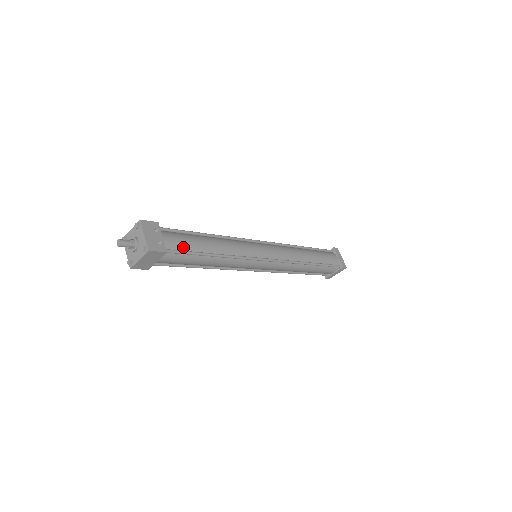
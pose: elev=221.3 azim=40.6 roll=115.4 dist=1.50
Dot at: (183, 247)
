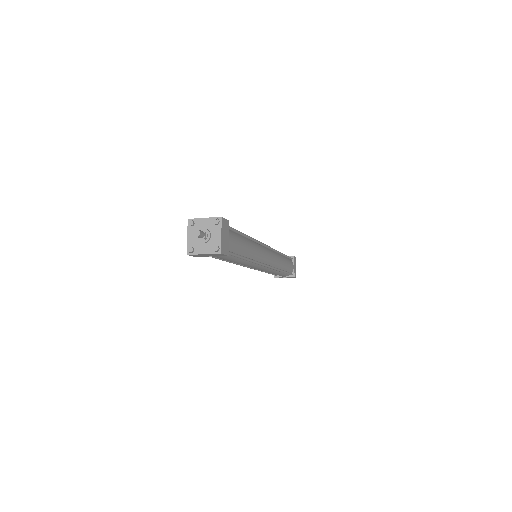
Dot at: occluded
